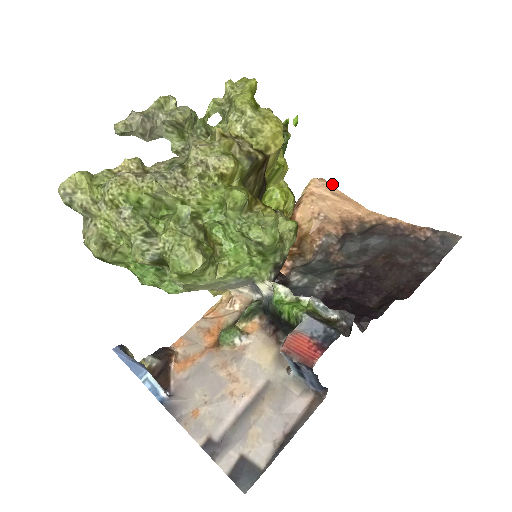
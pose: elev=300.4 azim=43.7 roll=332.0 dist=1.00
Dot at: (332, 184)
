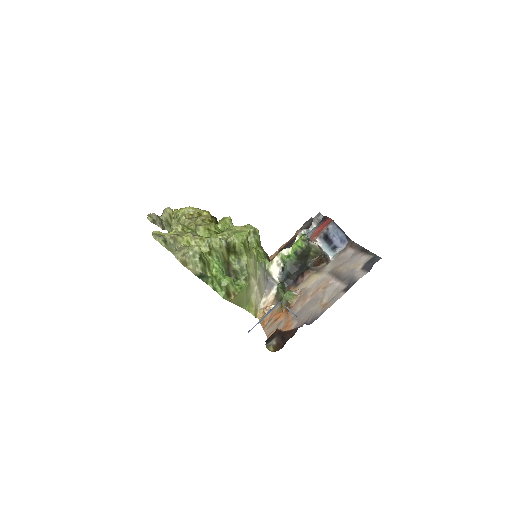
Dot at: occluded
